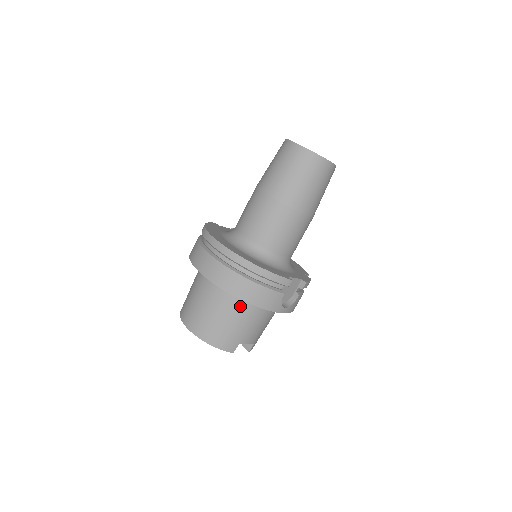
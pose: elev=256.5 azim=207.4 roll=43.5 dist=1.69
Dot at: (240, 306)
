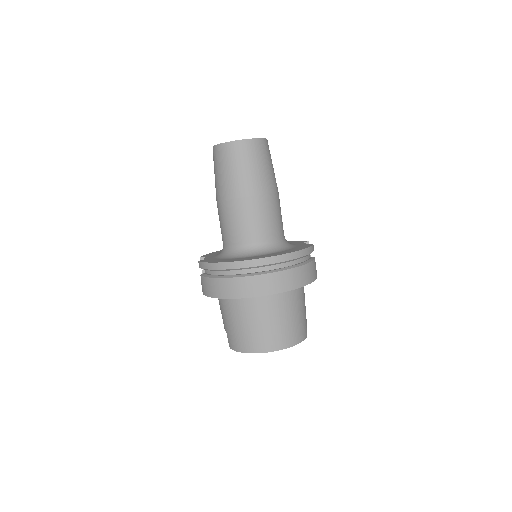
Dot at: (297, 295)
